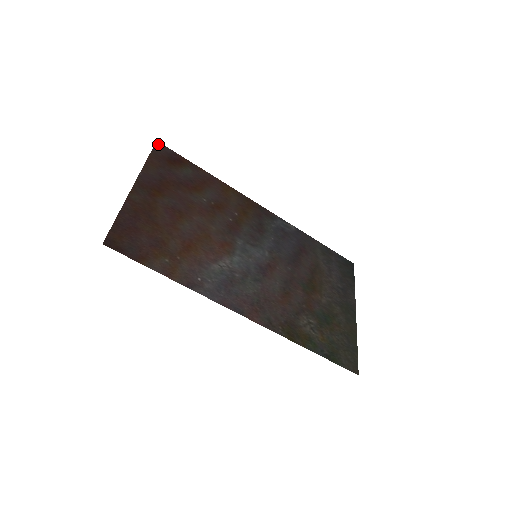
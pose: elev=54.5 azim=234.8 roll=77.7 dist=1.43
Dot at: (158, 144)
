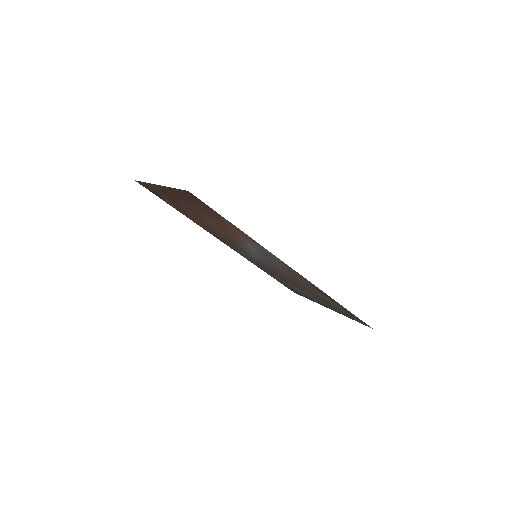
Dot at: occluded
